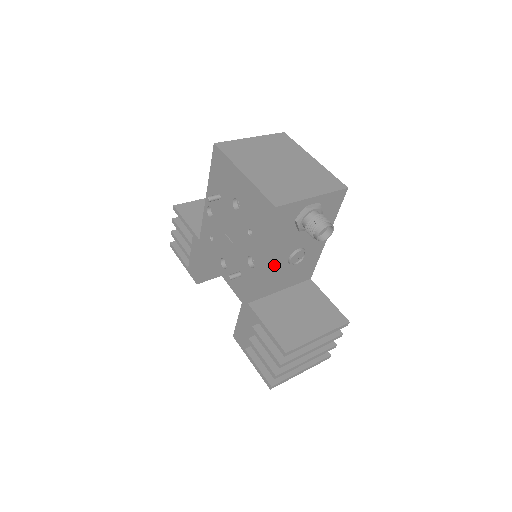
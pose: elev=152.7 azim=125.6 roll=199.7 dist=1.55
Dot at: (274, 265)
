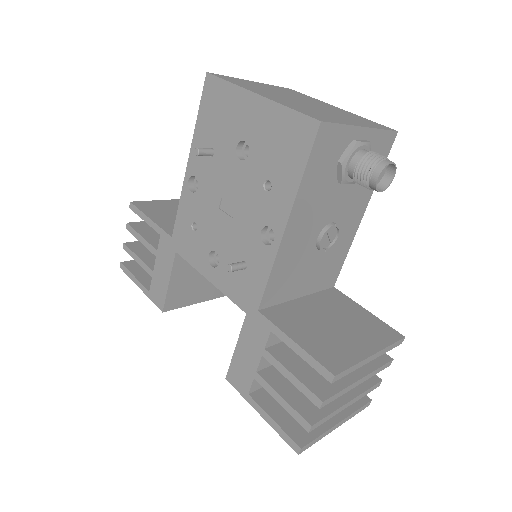
Dot at: (300, 243)
